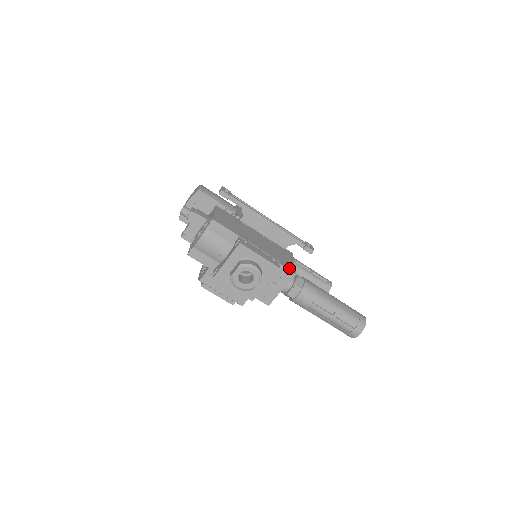
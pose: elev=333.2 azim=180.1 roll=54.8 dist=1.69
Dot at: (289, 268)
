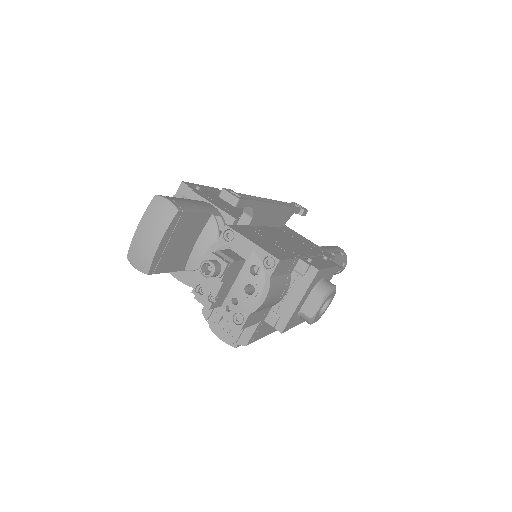
Dot at: (329, 255)
